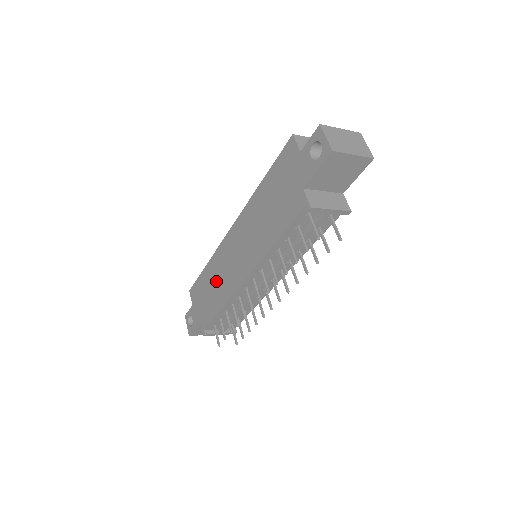
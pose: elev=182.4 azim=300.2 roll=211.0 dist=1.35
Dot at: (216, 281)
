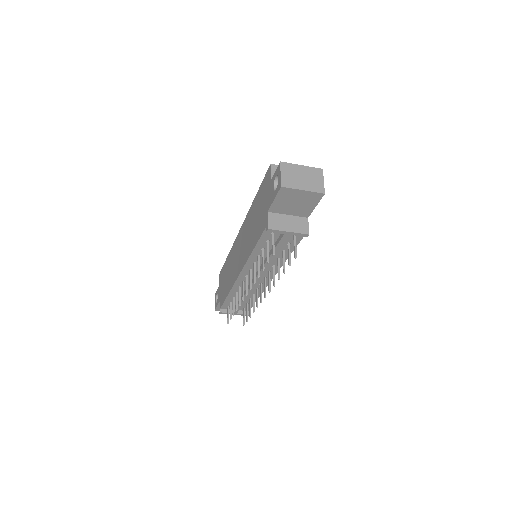
Dot at: (229, 271)
